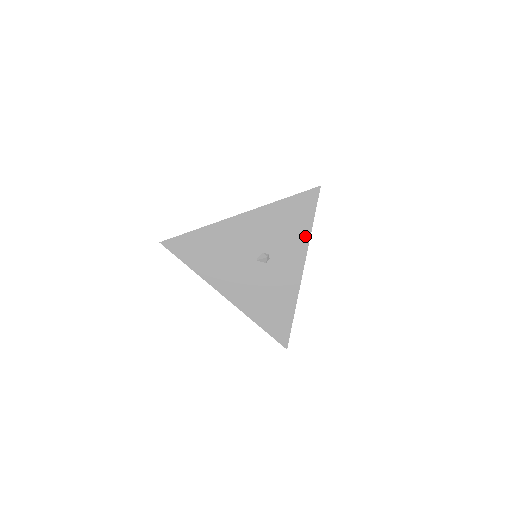
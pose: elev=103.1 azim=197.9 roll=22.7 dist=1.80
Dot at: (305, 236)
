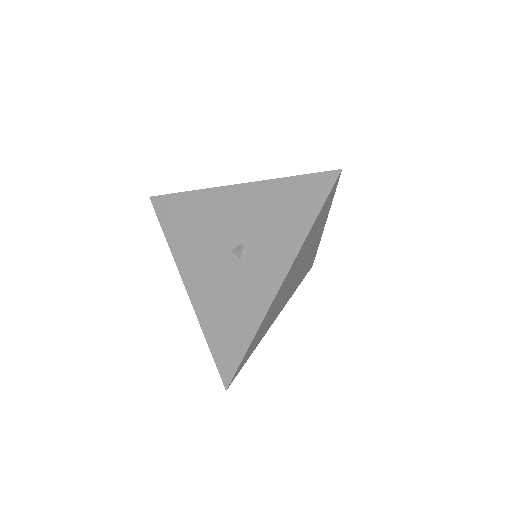
Dot at: (298, 238)
